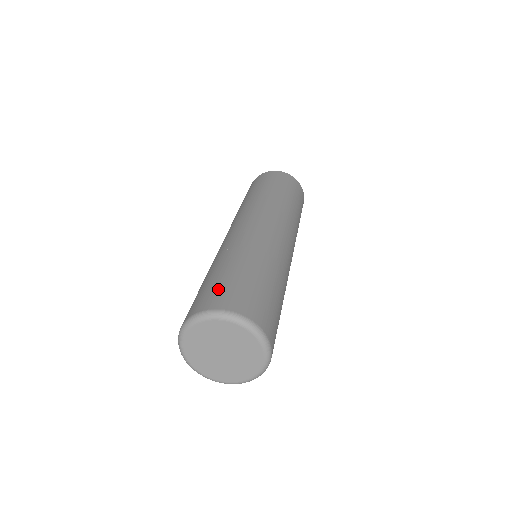
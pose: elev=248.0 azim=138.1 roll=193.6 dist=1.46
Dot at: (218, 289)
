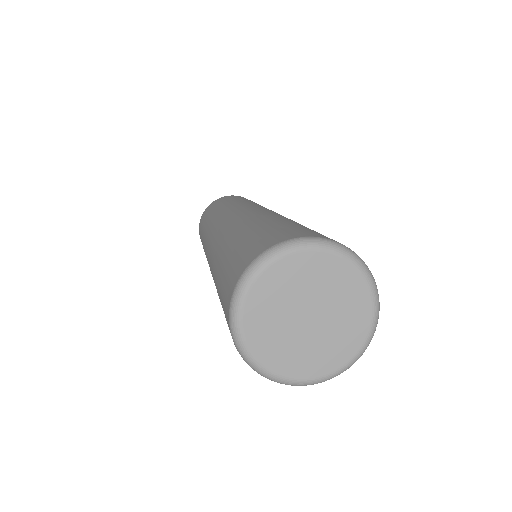
Dot at: (247, 247)
